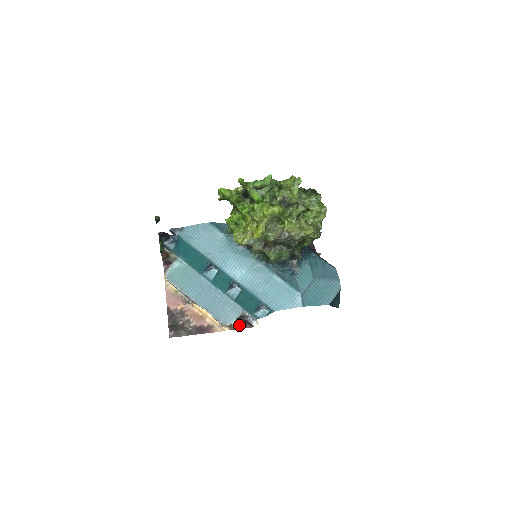
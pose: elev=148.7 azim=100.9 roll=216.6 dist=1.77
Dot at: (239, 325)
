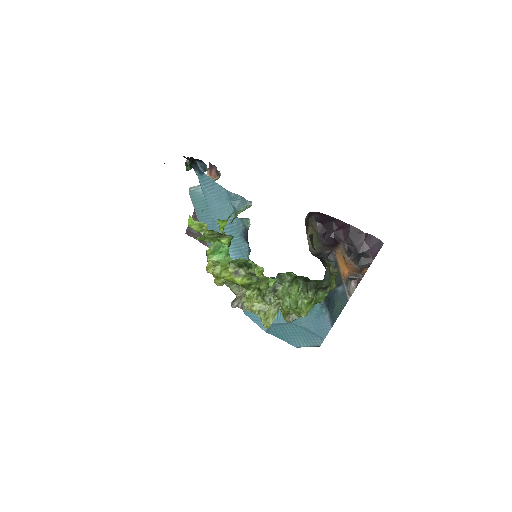
Dot at: occluded
